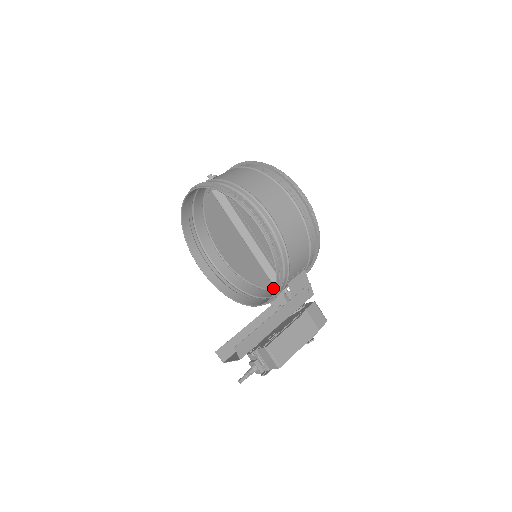
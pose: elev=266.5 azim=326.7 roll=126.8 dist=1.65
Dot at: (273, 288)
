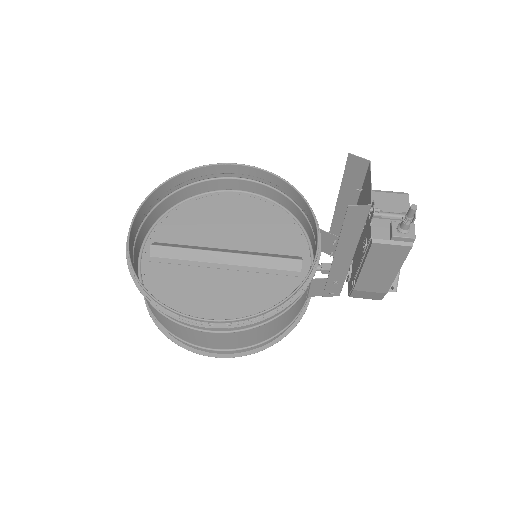
Dot at: occluded
